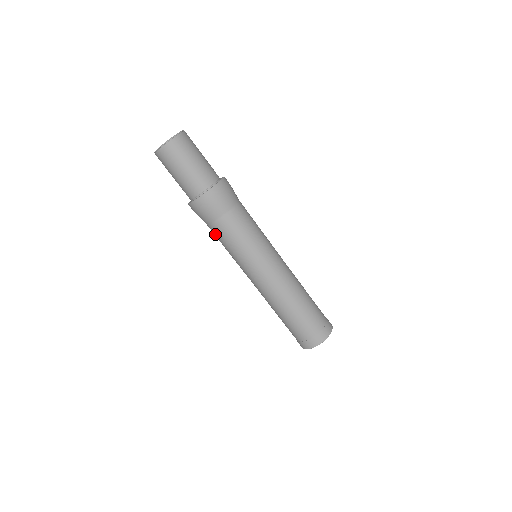
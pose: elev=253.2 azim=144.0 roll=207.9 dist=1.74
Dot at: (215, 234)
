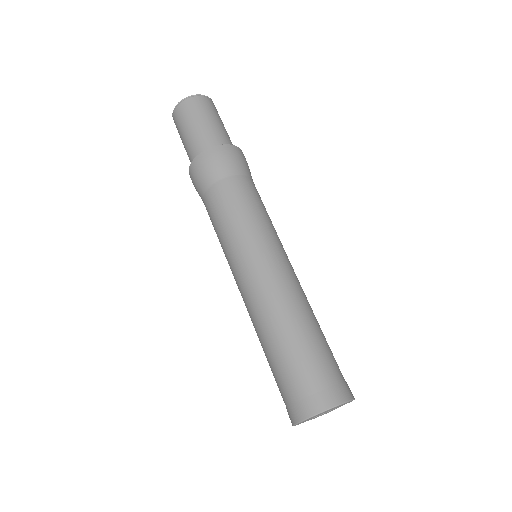
Dot at: (212, 203)
